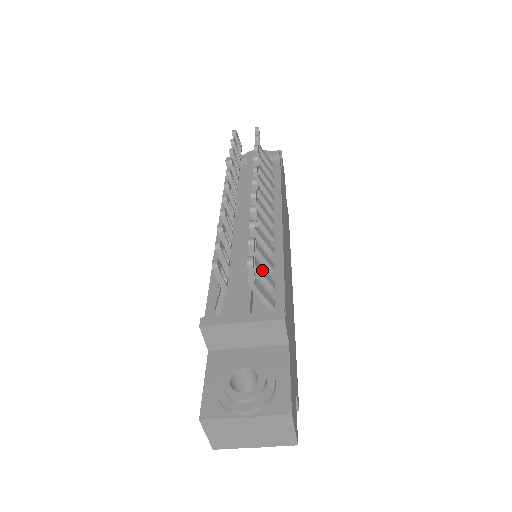
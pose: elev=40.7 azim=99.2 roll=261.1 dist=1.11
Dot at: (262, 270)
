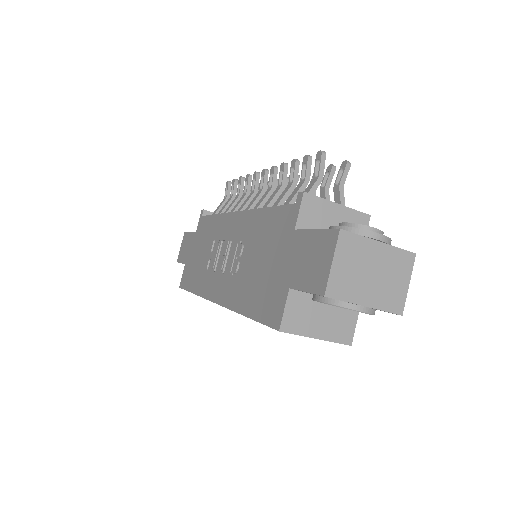
Dot at: occluded
